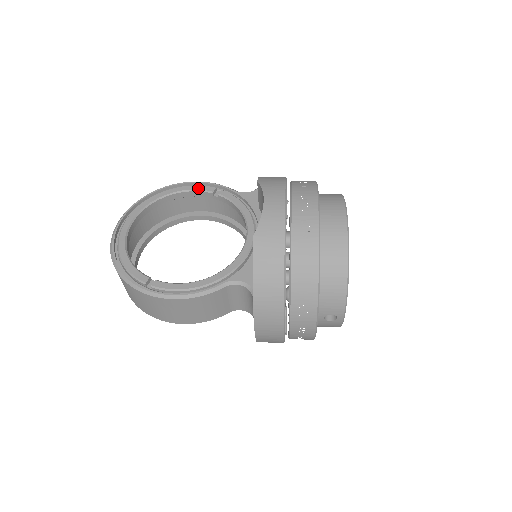
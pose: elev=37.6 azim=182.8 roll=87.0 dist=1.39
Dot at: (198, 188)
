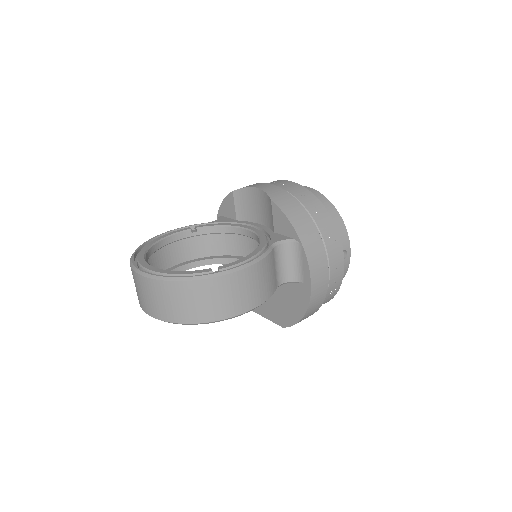
Dot at: (176, 232)
